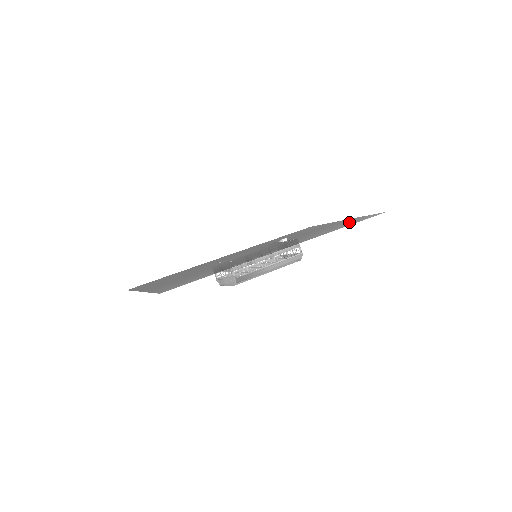
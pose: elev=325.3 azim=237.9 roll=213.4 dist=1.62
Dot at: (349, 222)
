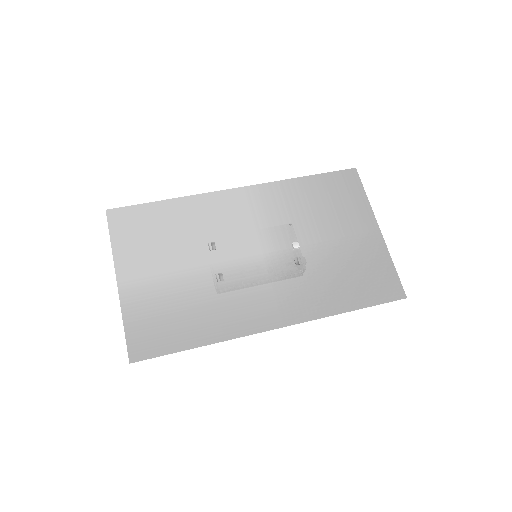
Dot at: (367, 279)
